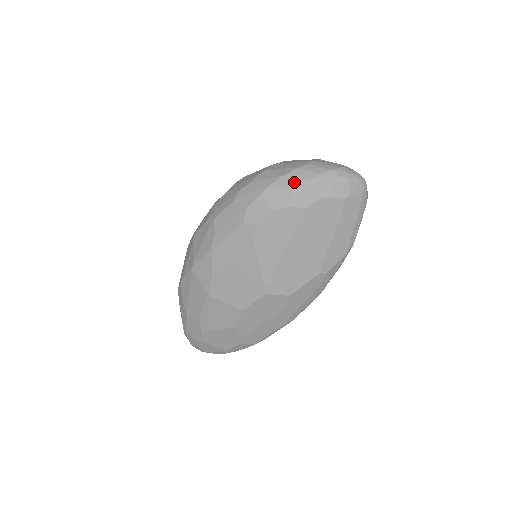
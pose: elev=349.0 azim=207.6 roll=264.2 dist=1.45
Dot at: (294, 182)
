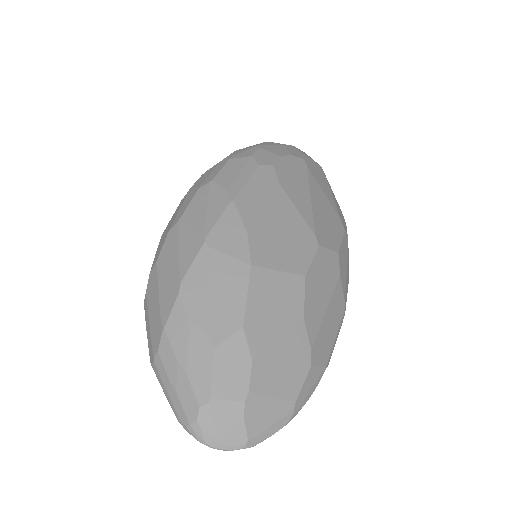
Dot at: (279, 144)
